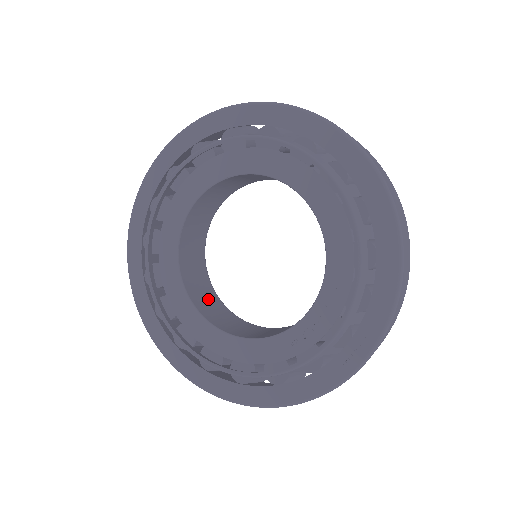
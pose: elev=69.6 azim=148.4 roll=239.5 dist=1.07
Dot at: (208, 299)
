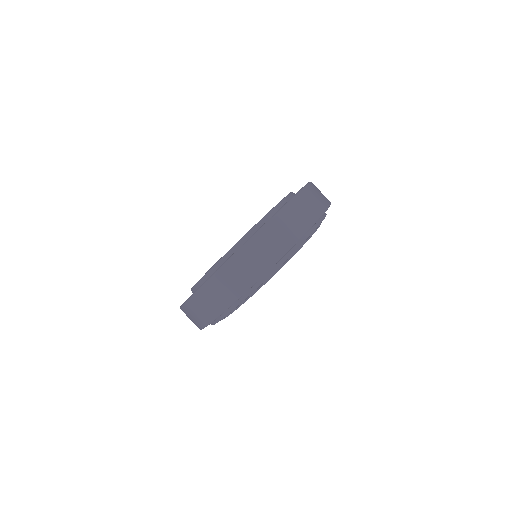
Dot at: occluded
